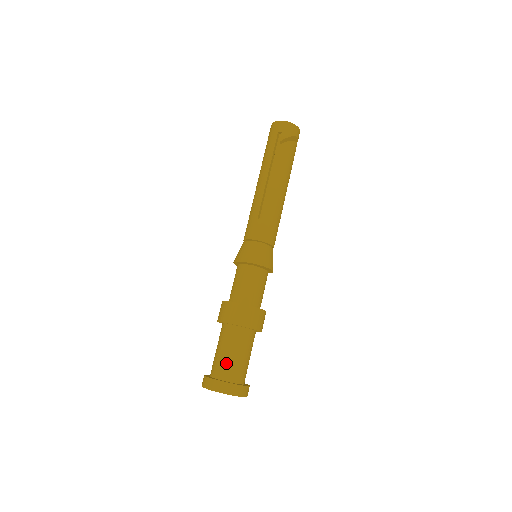
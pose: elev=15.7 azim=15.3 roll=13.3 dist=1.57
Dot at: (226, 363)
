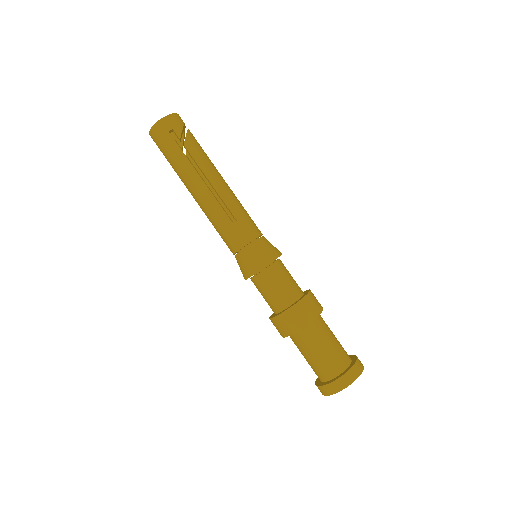
Dot at: (331, 358)
